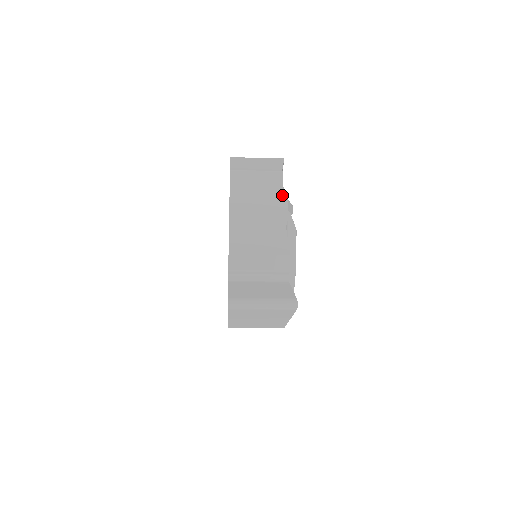
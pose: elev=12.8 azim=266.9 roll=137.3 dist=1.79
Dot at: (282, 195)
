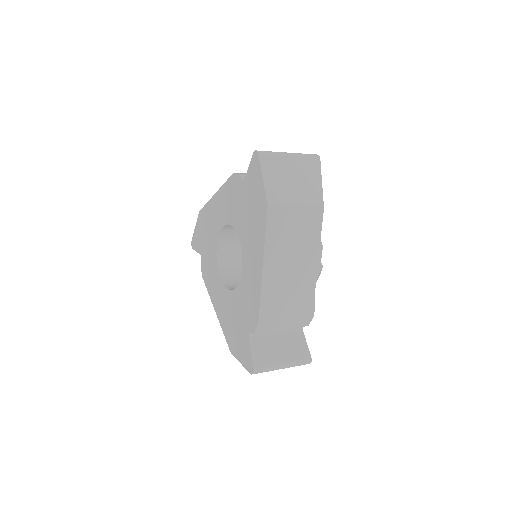
Dot at: (319, 241)
